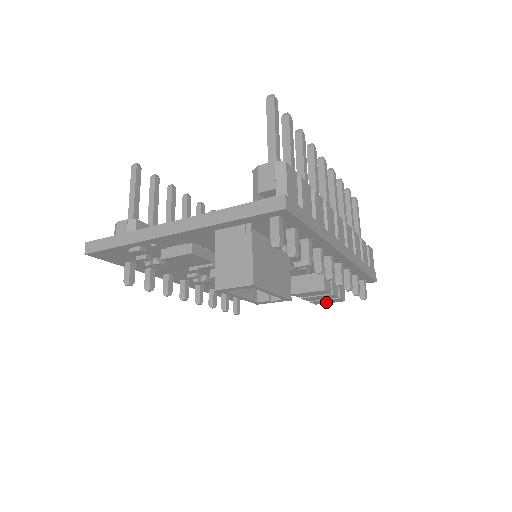
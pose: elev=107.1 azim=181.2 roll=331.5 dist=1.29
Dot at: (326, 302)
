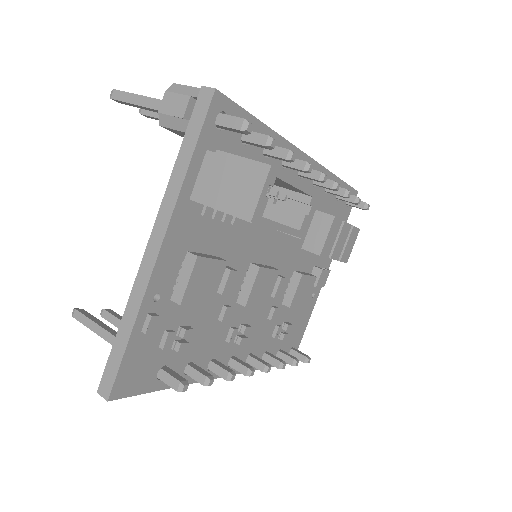
Dot at: (350, 248)
